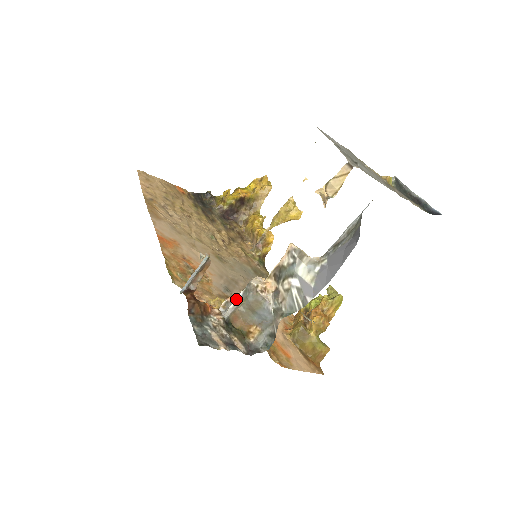
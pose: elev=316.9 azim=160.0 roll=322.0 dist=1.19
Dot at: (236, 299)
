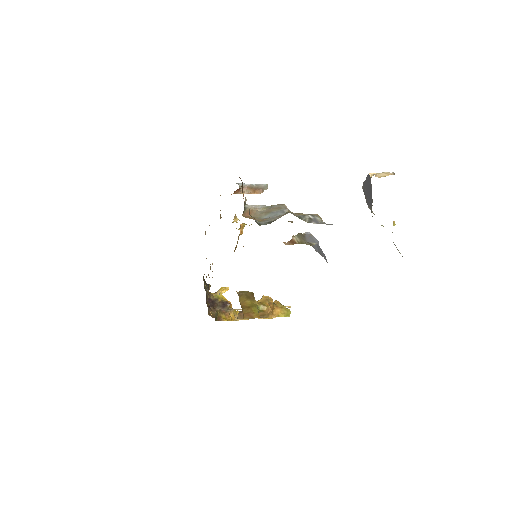
Dot at: (263, 205)
